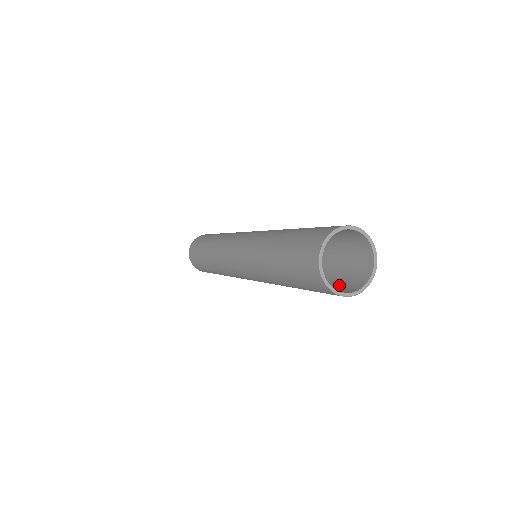
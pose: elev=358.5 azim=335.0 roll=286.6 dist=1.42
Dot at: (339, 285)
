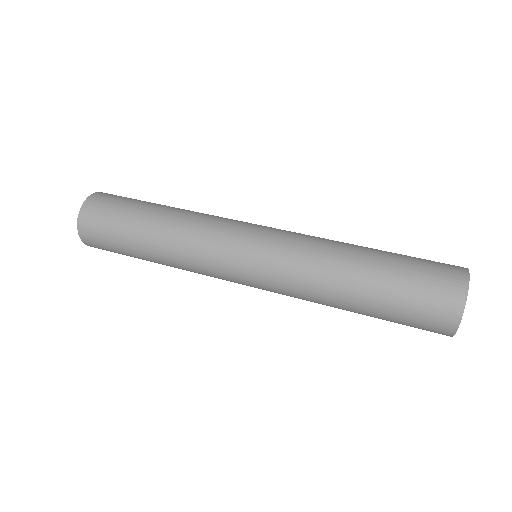
Dot at: occluded
